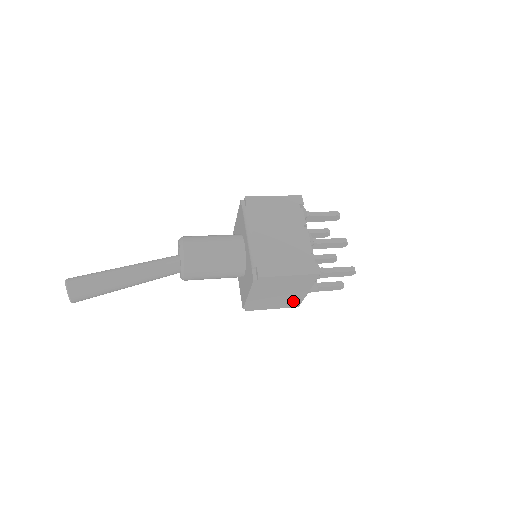
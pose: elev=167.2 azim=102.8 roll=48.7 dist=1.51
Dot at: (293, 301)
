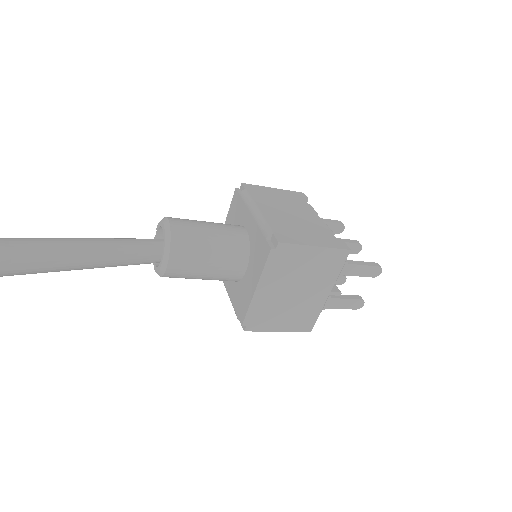
Dot at: (307, 315)
